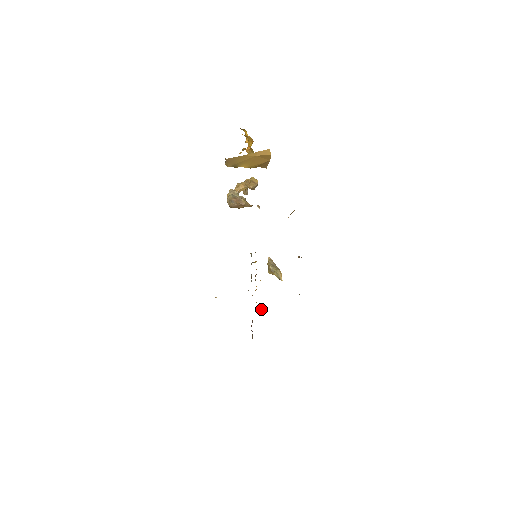
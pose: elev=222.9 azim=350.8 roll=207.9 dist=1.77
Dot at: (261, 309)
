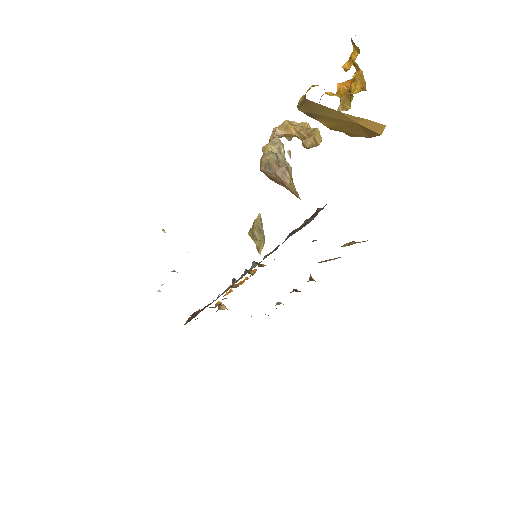
Dot at: occluded
